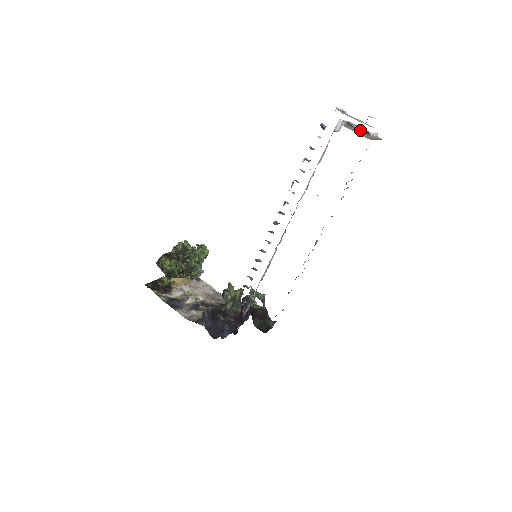
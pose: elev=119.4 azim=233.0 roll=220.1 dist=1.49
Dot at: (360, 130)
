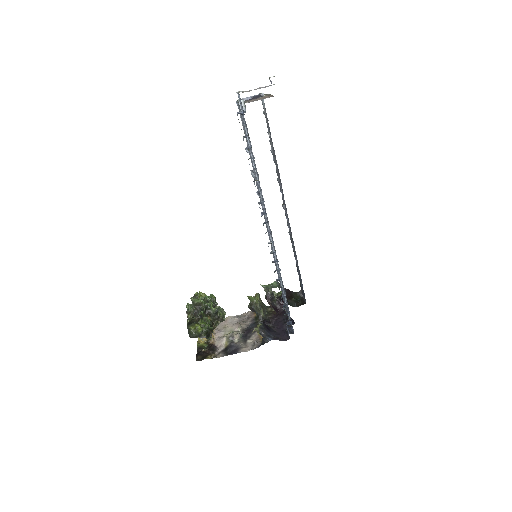
Dot at: (253, 98)
